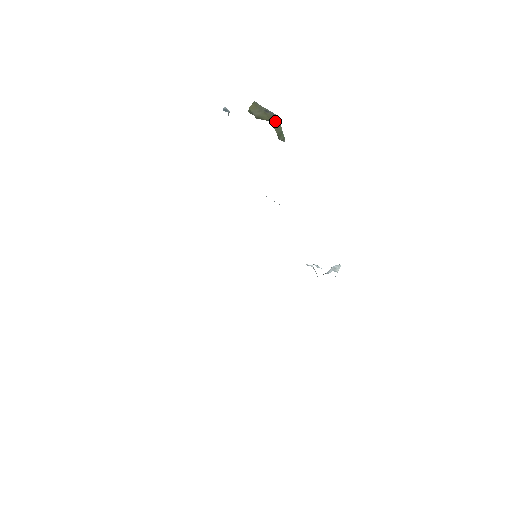
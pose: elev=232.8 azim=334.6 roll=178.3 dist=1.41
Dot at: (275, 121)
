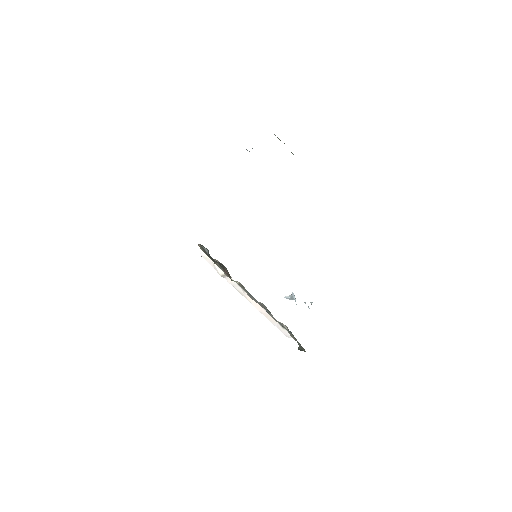
Dot at: occluded
